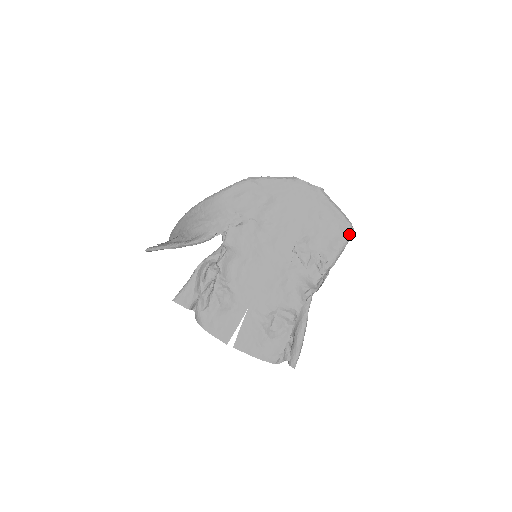
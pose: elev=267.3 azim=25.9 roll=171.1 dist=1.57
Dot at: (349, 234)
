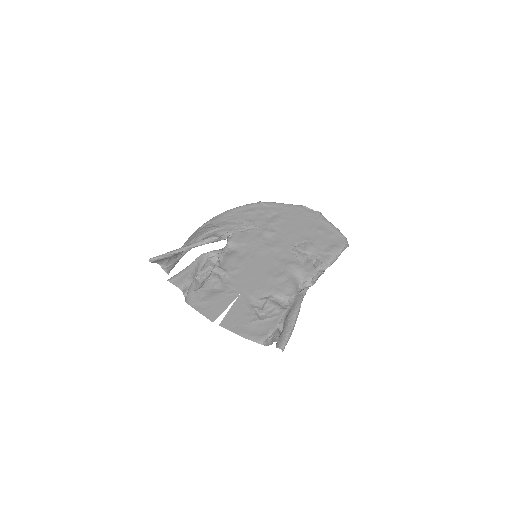
Dot at: (344, 244)
